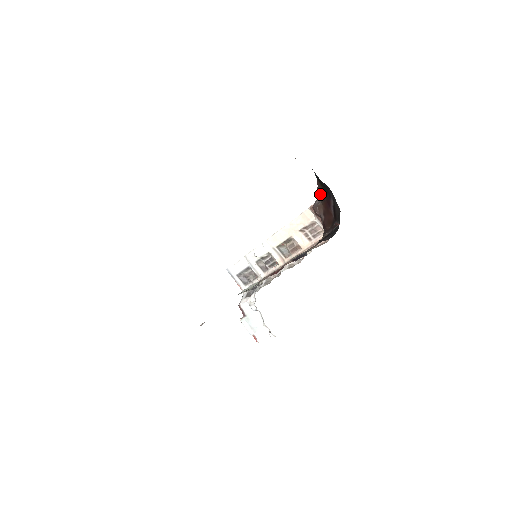
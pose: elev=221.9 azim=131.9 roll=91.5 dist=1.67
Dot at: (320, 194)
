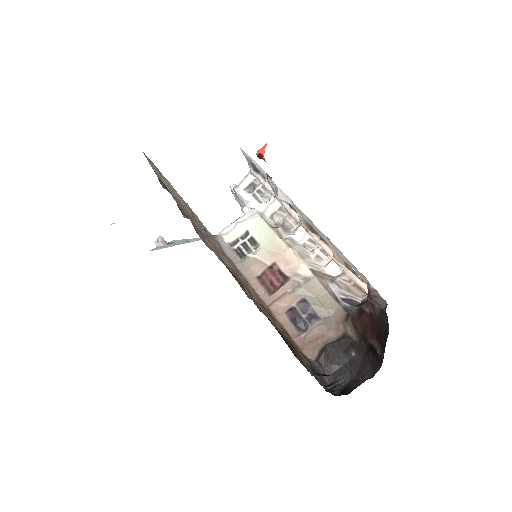
Dot at: (385, 313)
